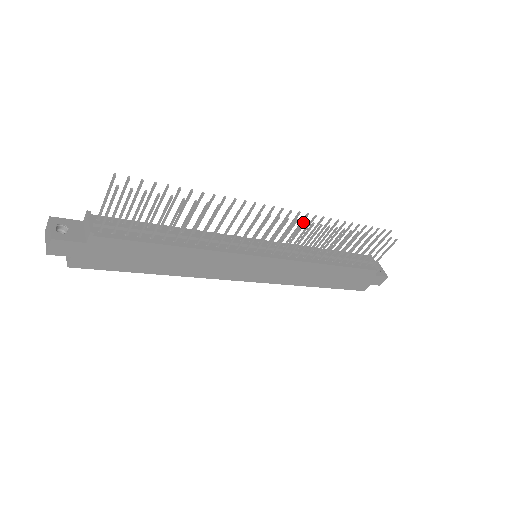
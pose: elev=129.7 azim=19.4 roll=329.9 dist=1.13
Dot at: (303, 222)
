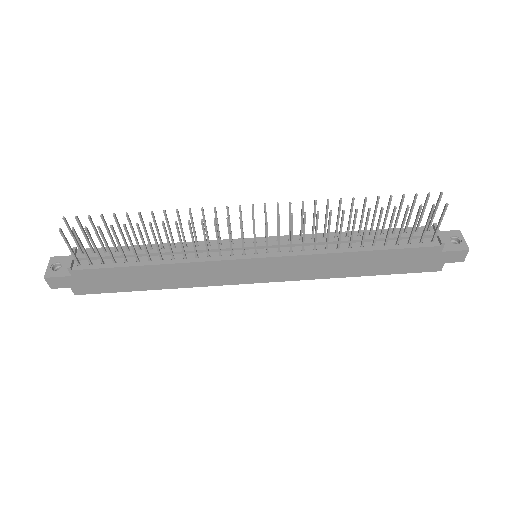
Dot at: occluded
